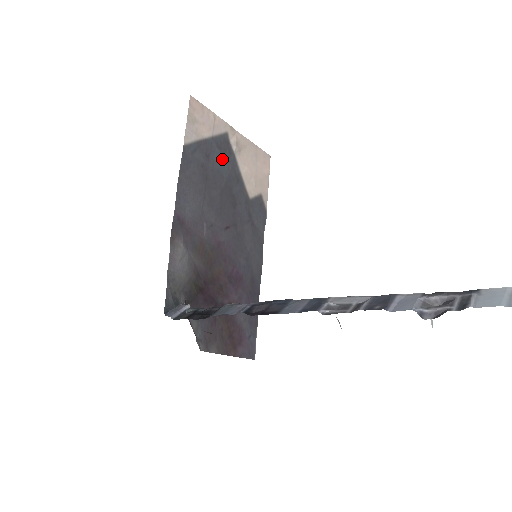
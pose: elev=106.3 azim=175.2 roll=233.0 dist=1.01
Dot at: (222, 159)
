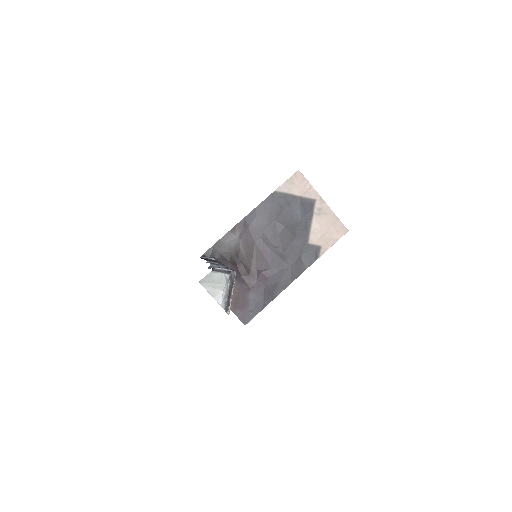
Dot at: (300, 211)
